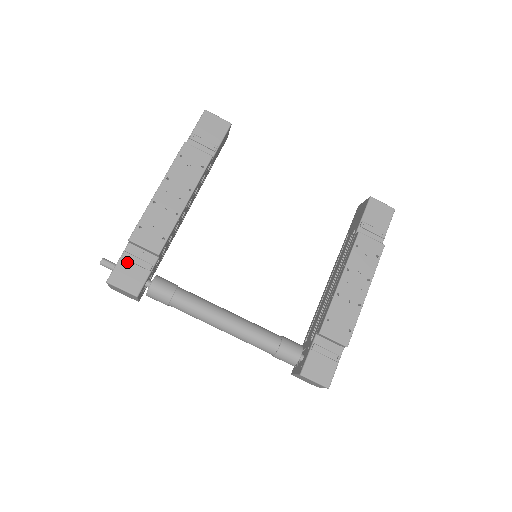
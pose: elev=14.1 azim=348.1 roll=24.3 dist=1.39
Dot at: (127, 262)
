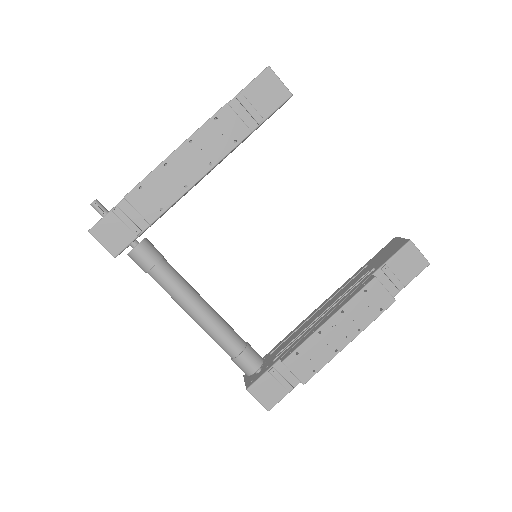
Dot at: (116, 218)
